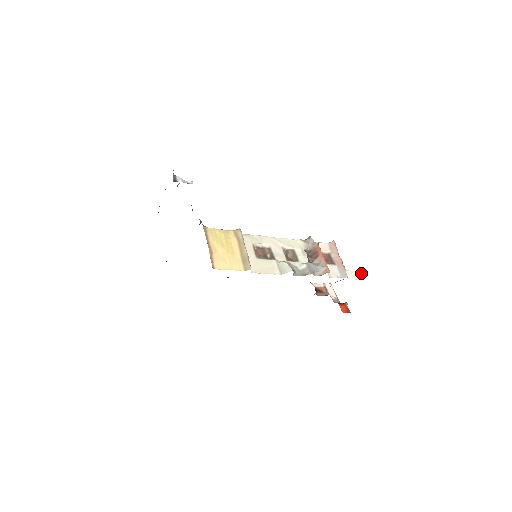
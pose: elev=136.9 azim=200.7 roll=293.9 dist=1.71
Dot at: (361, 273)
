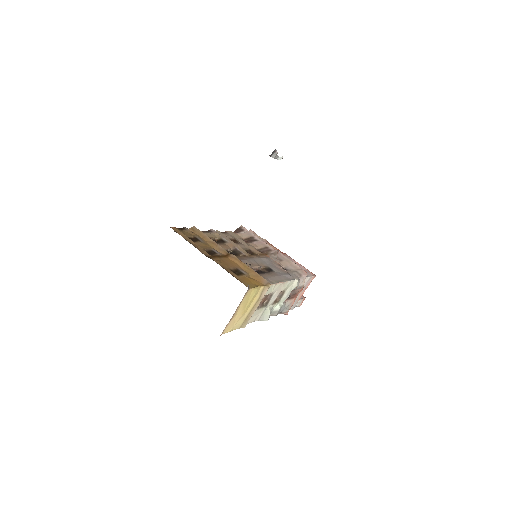
Dot at: occluded
